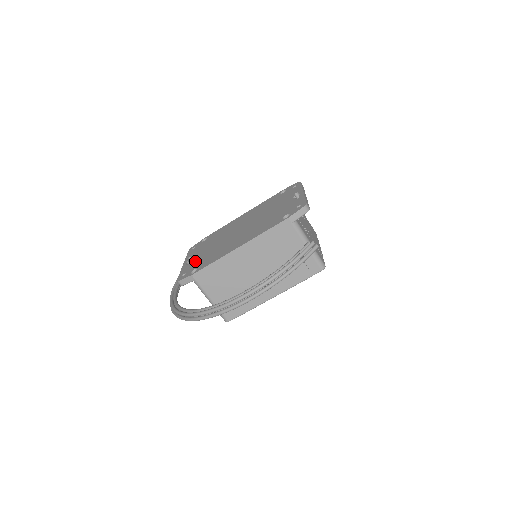
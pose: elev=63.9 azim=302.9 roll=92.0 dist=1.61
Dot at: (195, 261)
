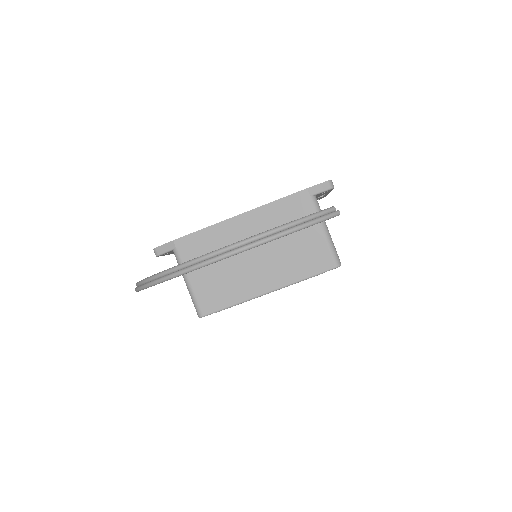
Dot at: occluded
